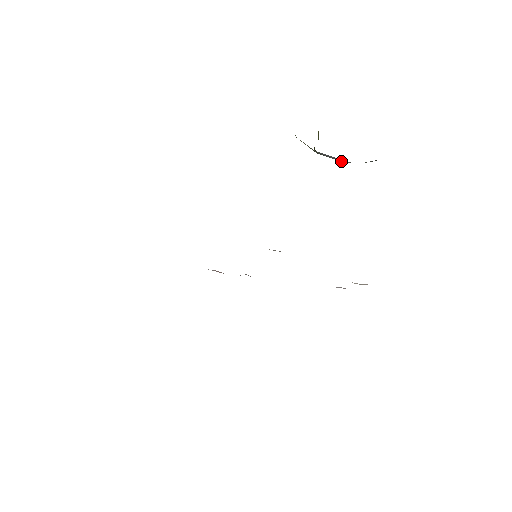
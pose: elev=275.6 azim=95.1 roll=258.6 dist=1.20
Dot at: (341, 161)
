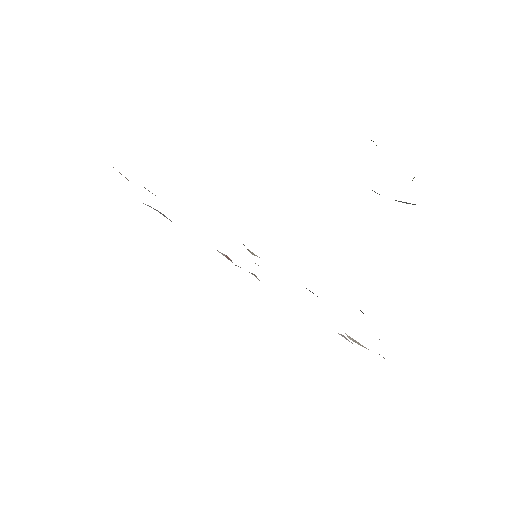
Dot at: occluded
